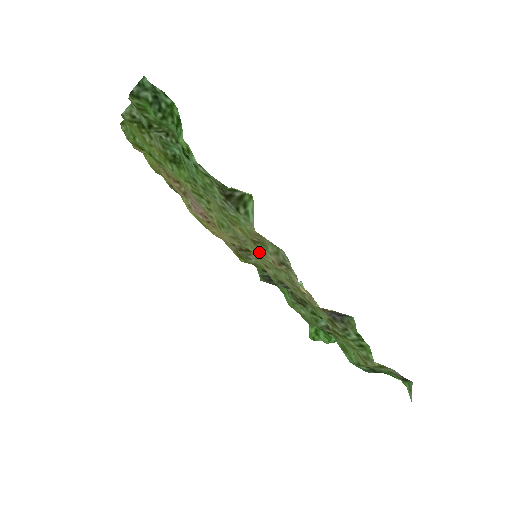
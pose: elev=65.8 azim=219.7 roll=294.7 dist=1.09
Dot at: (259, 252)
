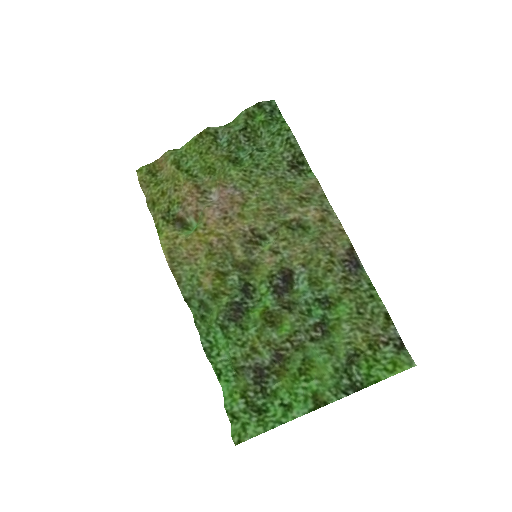
Dot at: (298, 212)
